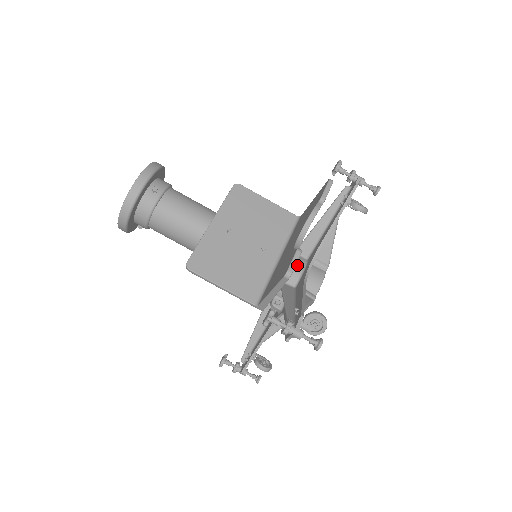
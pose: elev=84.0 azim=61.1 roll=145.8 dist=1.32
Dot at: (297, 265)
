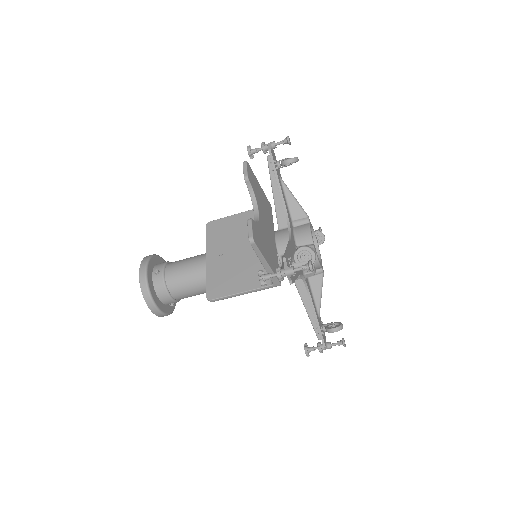
Dot at: (283, 236)
